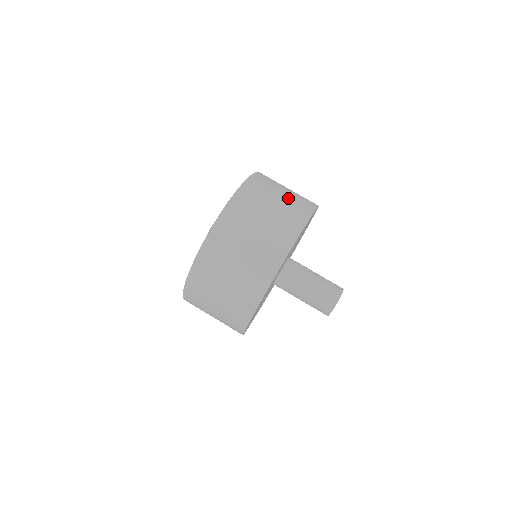
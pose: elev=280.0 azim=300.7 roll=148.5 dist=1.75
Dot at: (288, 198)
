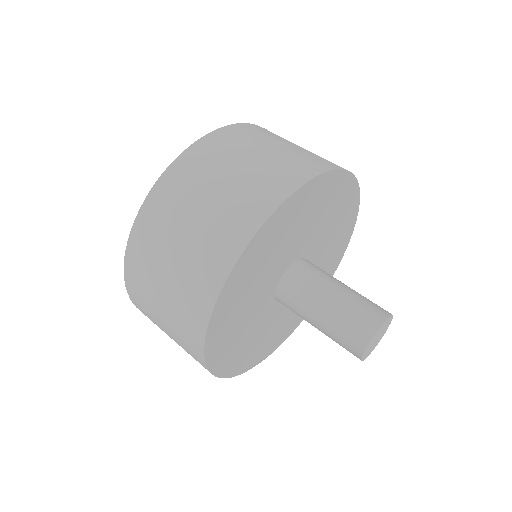
Dot at: (304, 150)
